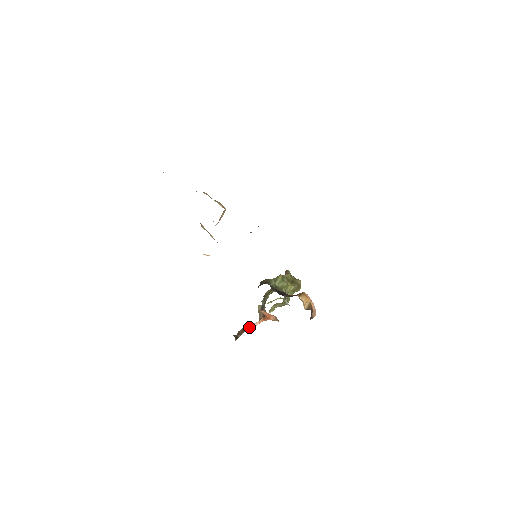
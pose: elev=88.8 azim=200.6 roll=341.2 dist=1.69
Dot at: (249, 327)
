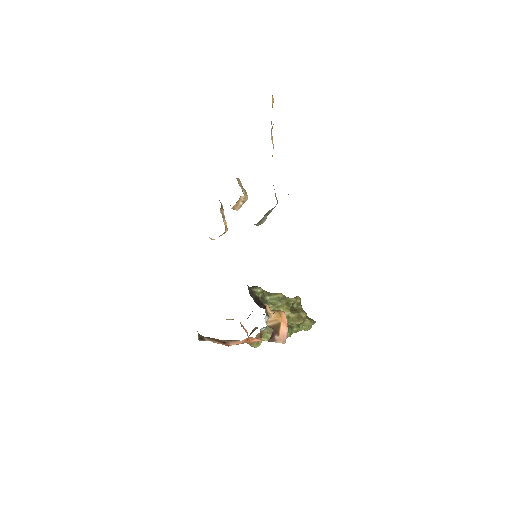
Dot at: (230, 342)
